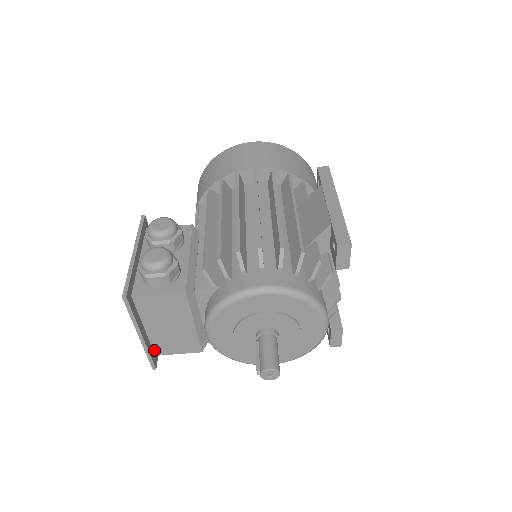
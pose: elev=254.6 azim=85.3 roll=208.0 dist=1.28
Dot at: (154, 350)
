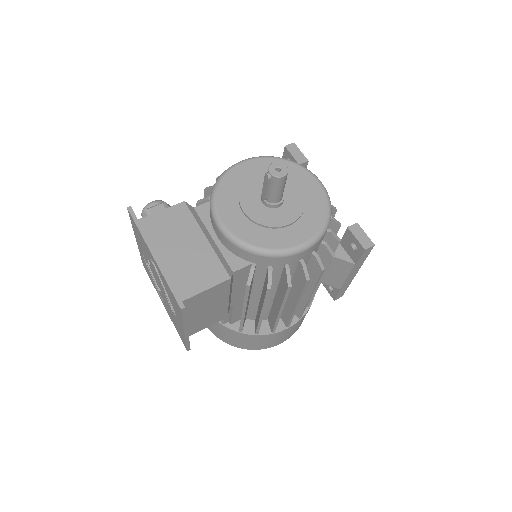
Dot at: occluded
